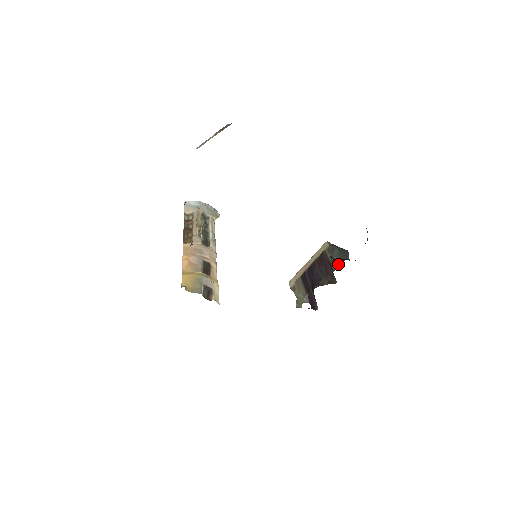
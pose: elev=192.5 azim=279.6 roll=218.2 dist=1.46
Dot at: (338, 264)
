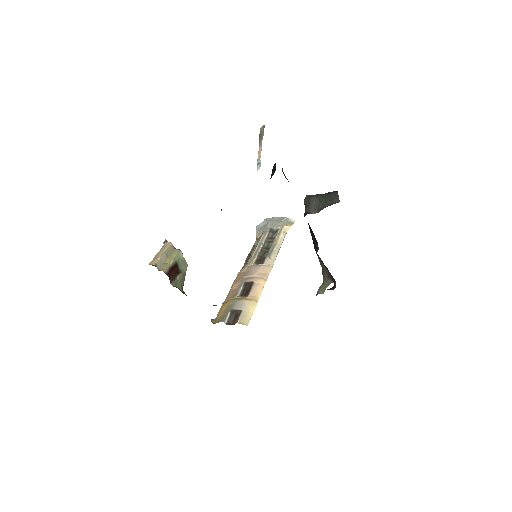
Dot at: occluded
